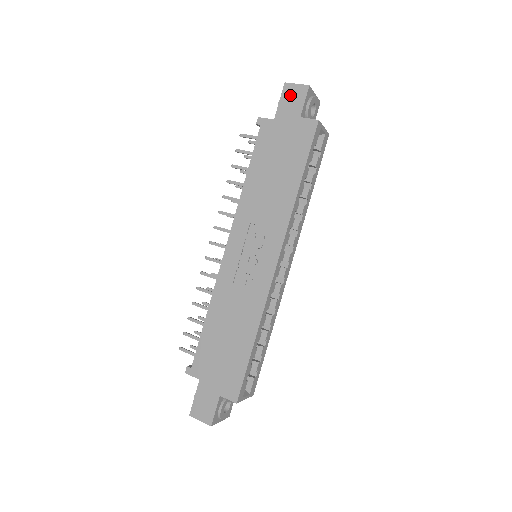
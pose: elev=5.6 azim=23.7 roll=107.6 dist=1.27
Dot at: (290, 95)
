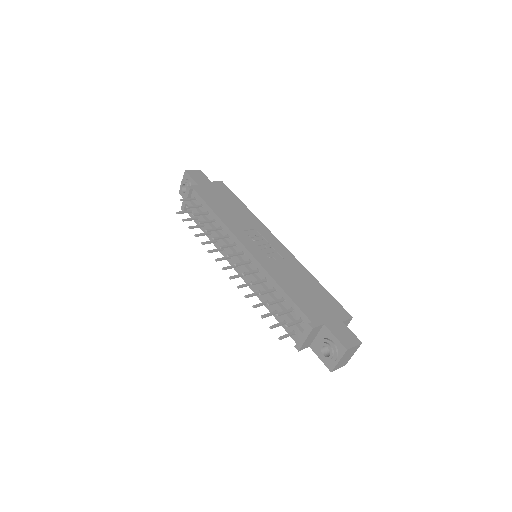
Dot at: (195, 174)
